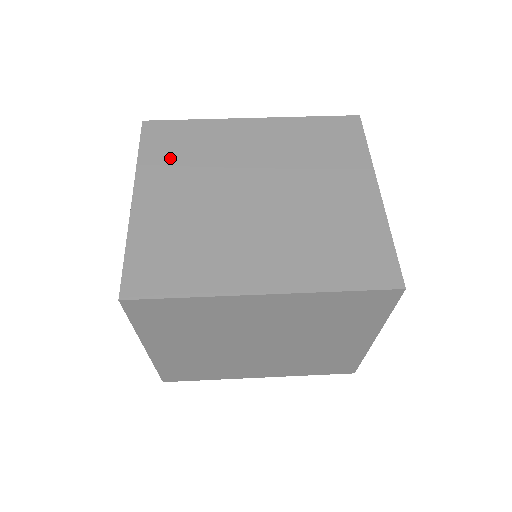
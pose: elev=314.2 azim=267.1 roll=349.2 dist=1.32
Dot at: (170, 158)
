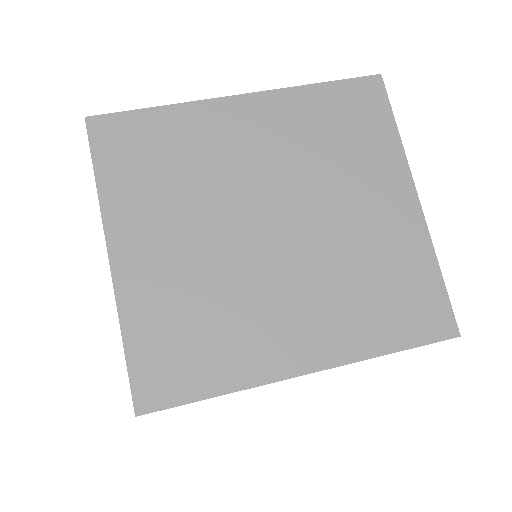
Dot at: (143, 182)
